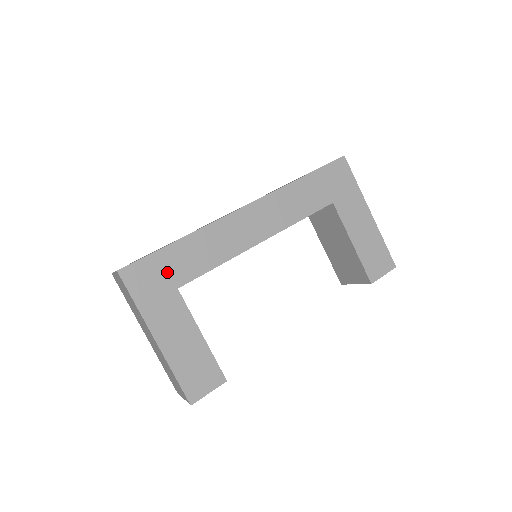
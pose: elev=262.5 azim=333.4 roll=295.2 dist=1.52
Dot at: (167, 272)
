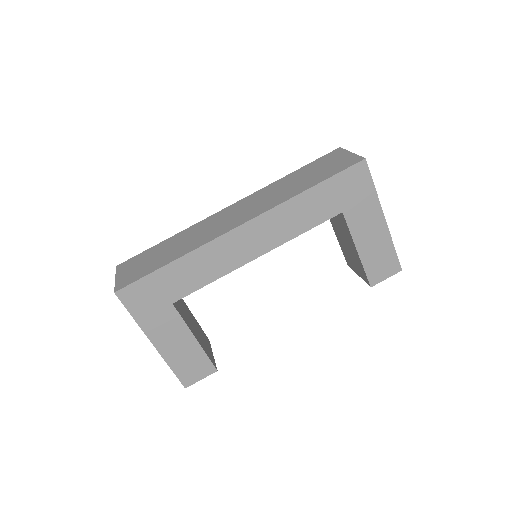
Dot at: (162, 290)
